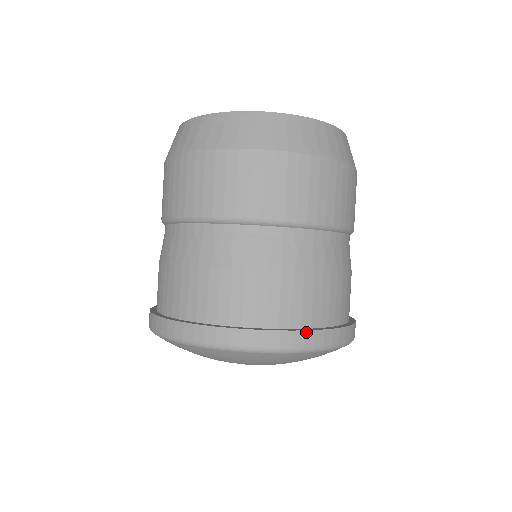
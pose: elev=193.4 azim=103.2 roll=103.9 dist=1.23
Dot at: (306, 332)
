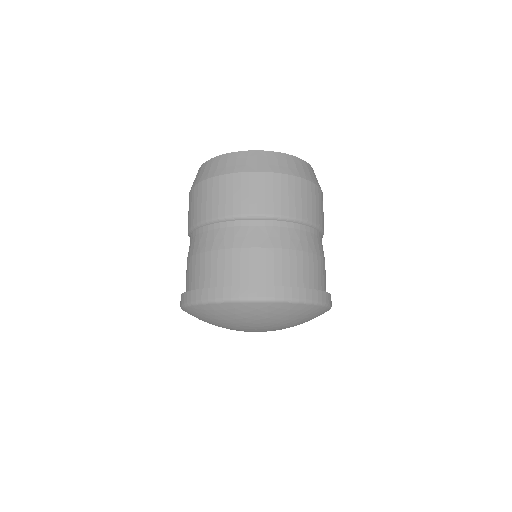
Dot at: (277, 287)
